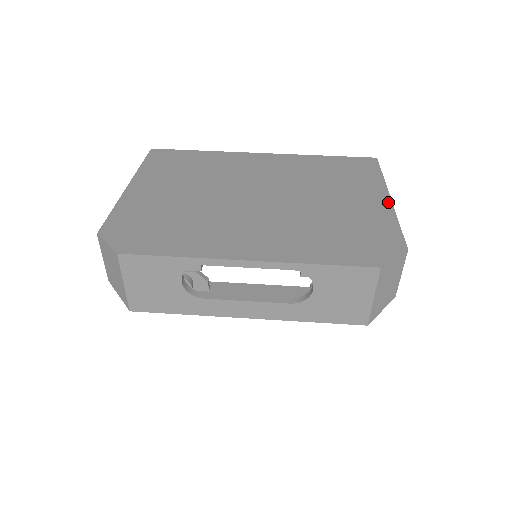
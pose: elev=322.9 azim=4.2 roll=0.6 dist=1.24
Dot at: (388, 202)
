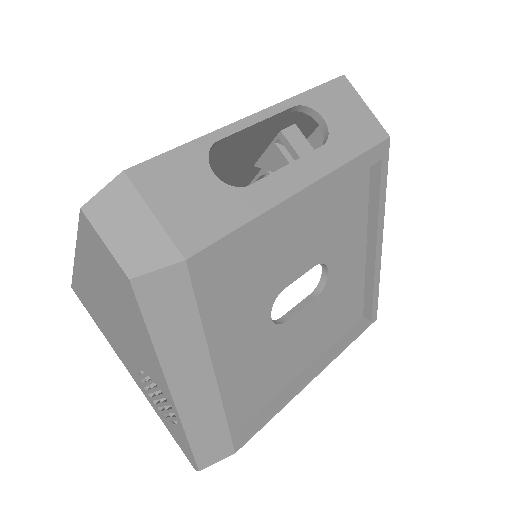
Dot at: occluded
